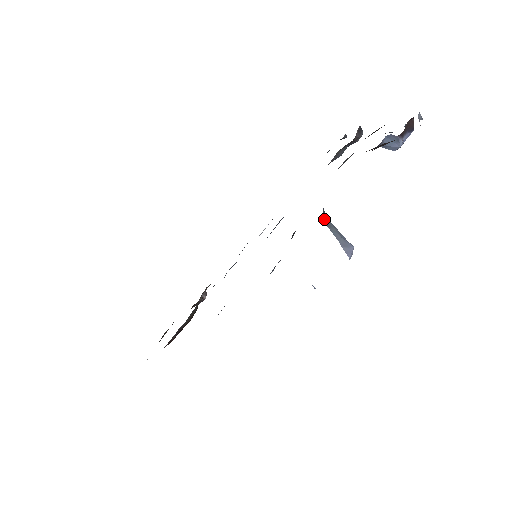
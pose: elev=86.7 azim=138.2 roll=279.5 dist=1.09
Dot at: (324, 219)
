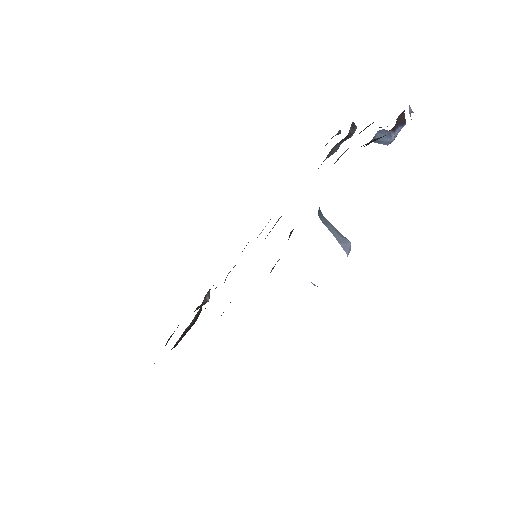
Dot at: (320, 217)
